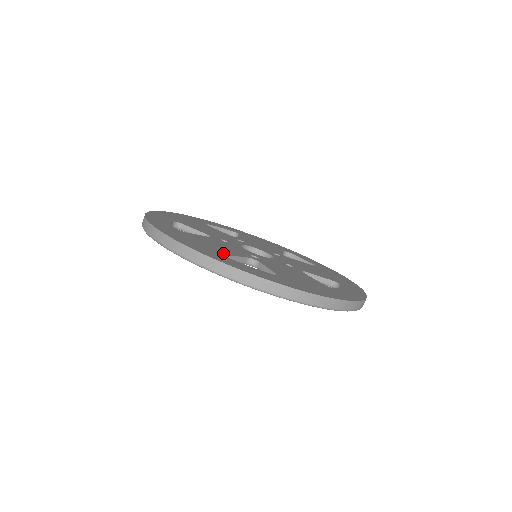
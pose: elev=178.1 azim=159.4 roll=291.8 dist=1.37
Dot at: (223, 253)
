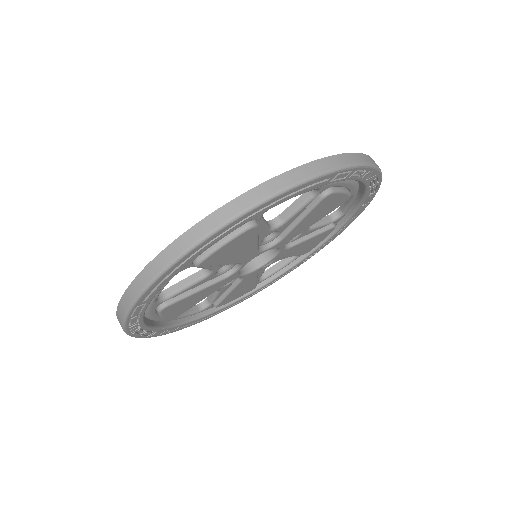
Dot at: occluded
